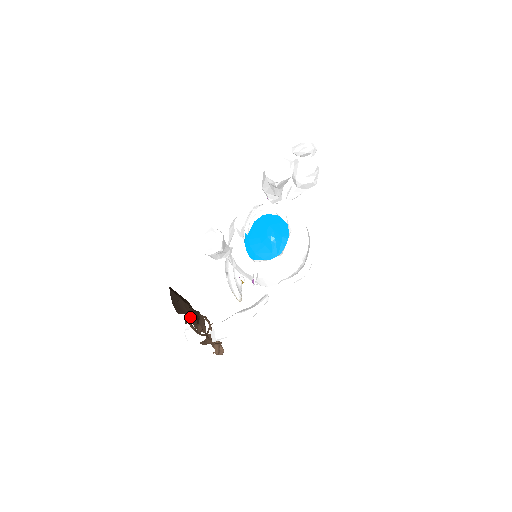
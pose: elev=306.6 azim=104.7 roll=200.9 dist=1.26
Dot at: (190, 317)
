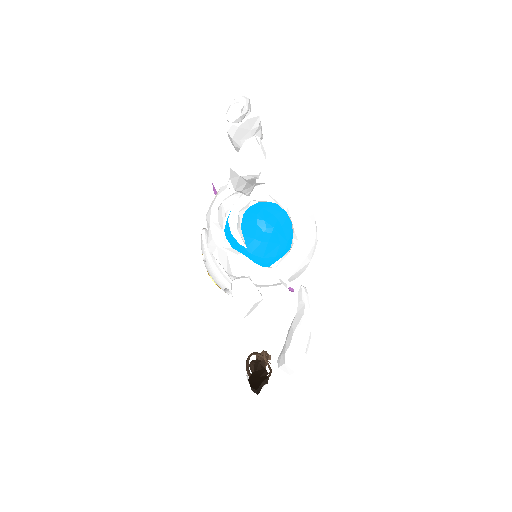
Dot at: occluded
